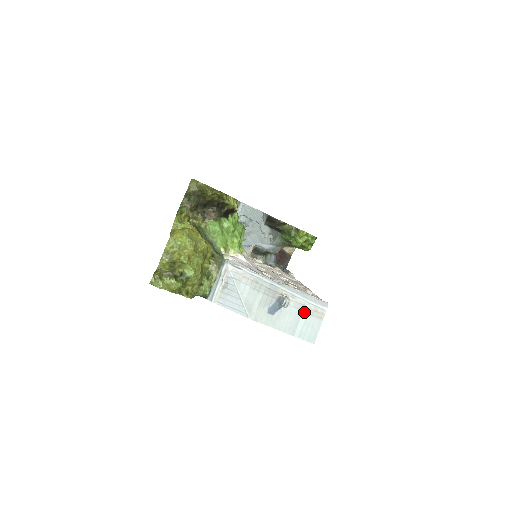
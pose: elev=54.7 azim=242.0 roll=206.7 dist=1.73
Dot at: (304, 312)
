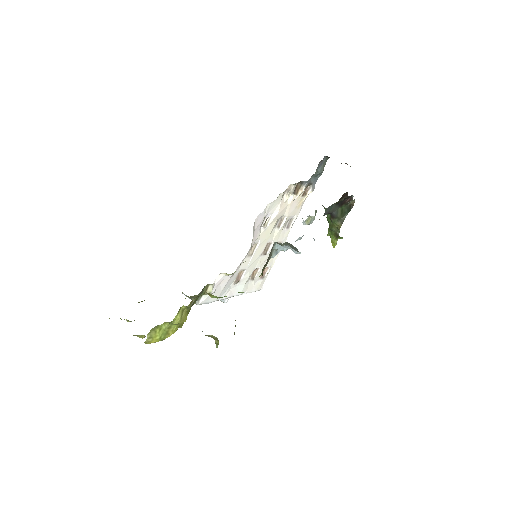
Dot at: occluded
